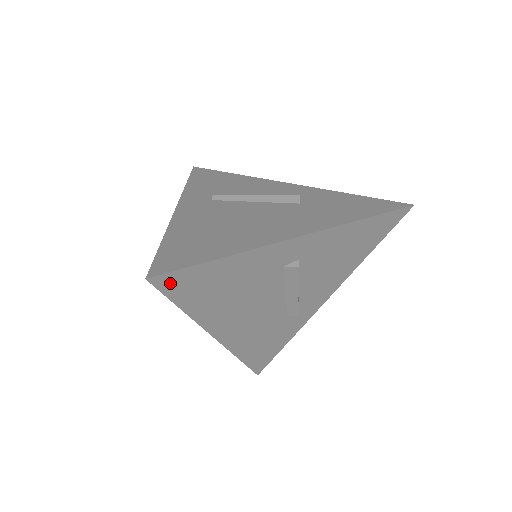
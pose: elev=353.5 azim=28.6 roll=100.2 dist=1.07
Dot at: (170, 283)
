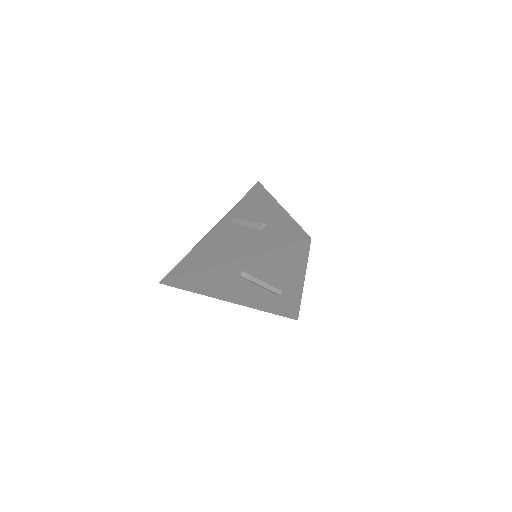
Dot at: (173, 284)
